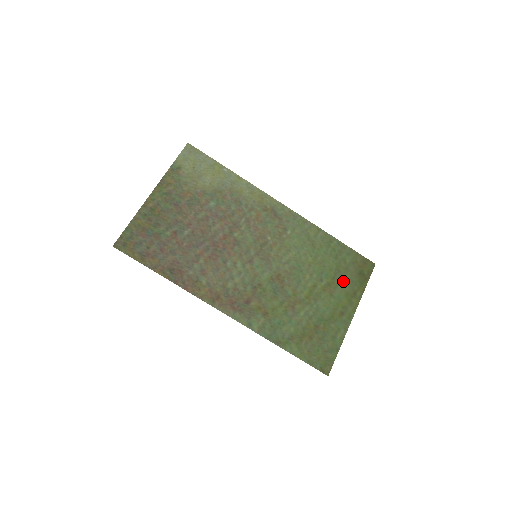
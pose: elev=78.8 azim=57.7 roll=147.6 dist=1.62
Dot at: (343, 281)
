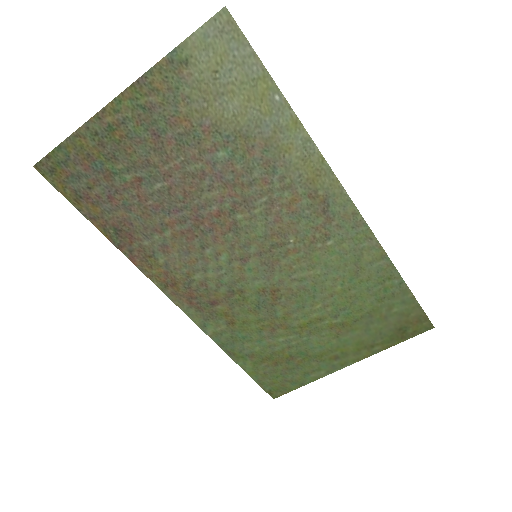
Dot at: (367, 328)
